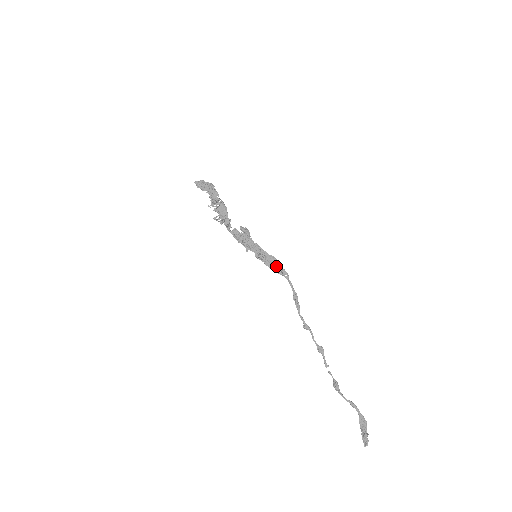
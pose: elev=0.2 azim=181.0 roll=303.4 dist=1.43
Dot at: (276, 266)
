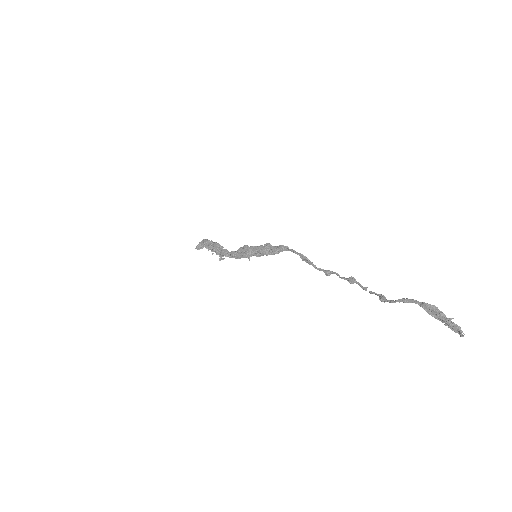
Dot at: (273, 249)
